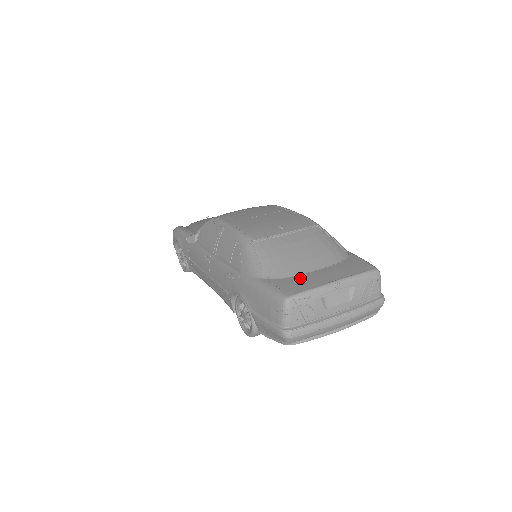
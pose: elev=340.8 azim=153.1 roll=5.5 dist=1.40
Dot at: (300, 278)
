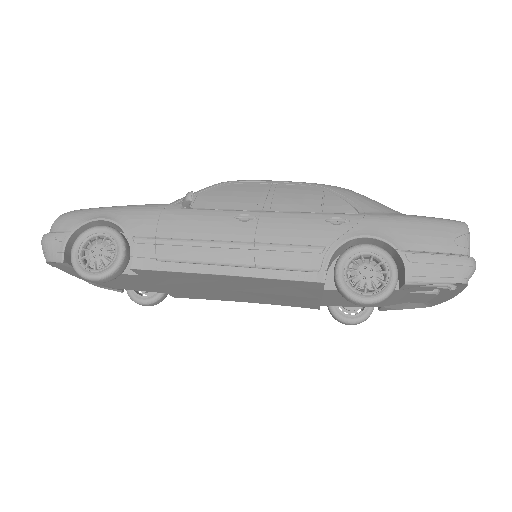
Dot at: occluded
